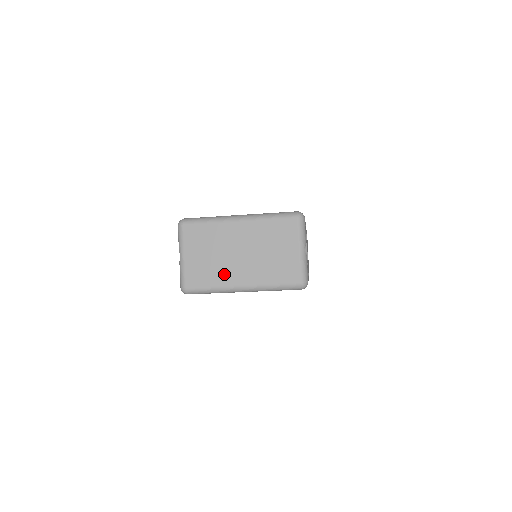
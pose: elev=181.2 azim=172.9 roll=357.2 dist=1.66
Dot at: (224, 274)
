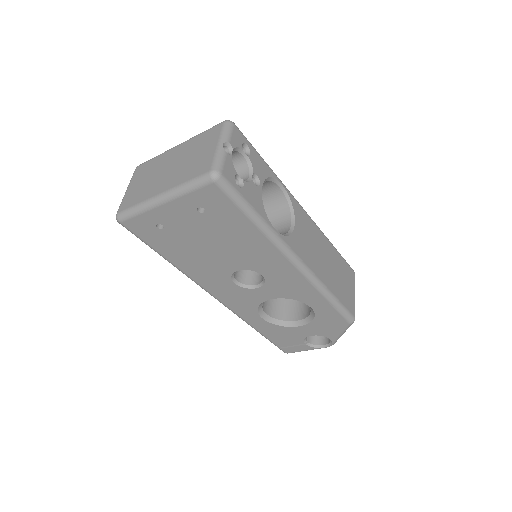
Dot at: (150, 190)
